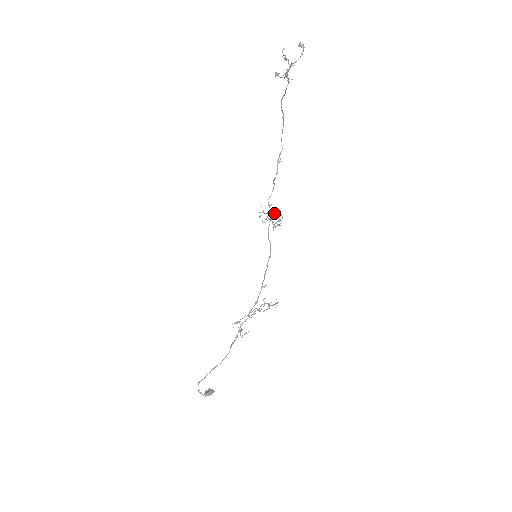
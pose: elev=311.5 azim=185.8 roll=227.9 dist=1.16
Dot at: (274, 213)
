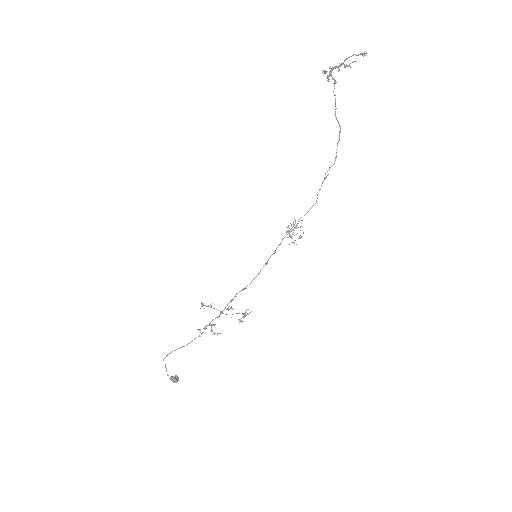
Dot at: occluded
